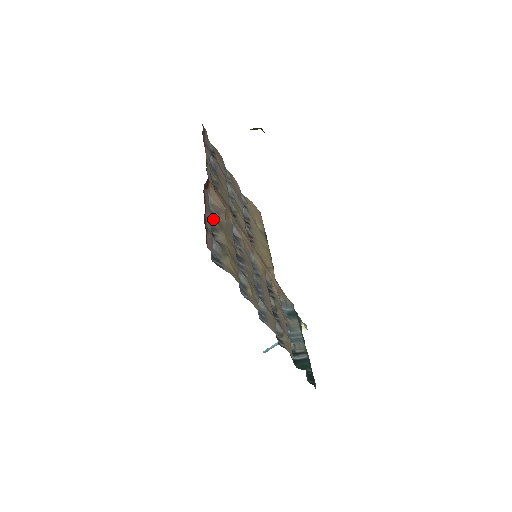
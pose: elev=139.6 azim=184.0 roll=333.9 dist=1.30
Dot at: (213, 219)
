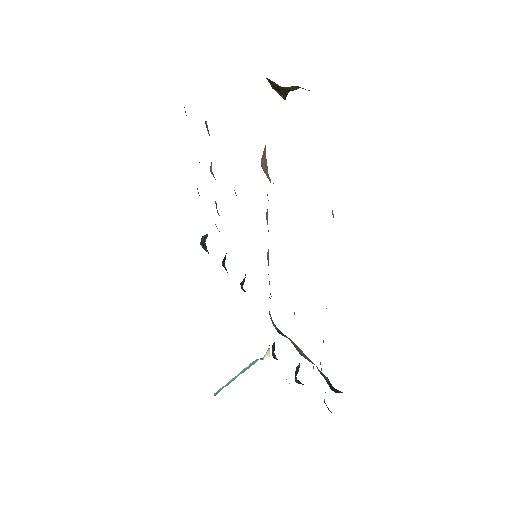
Dot at: occluded
